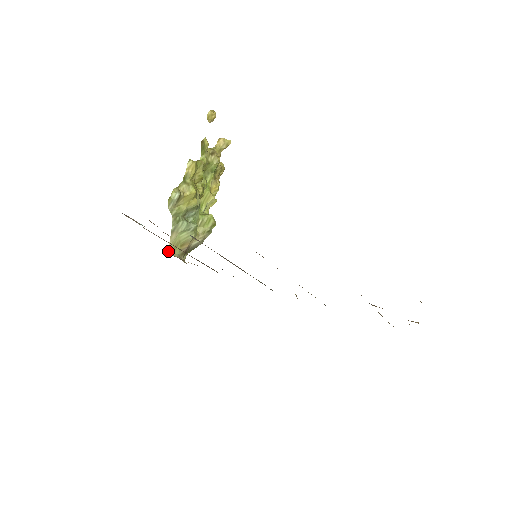
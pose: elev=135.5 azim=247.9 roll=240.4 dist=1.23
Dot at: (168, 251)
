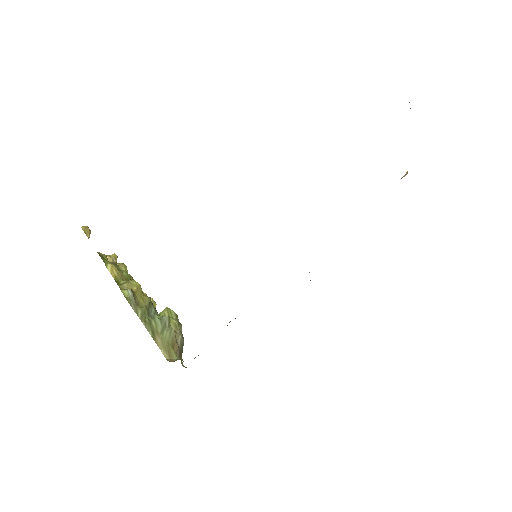
Dot at: occluded
